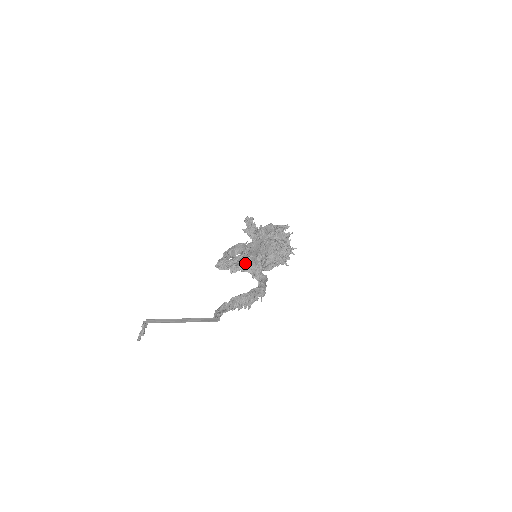
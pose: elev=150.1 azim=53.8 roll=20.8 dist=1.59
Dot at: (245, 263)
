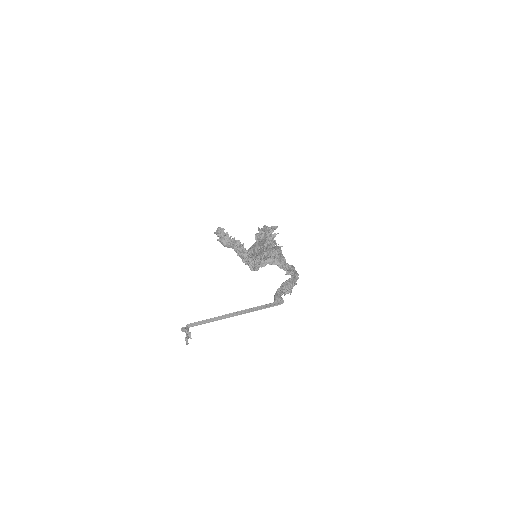
Dot at: (273, 256)
